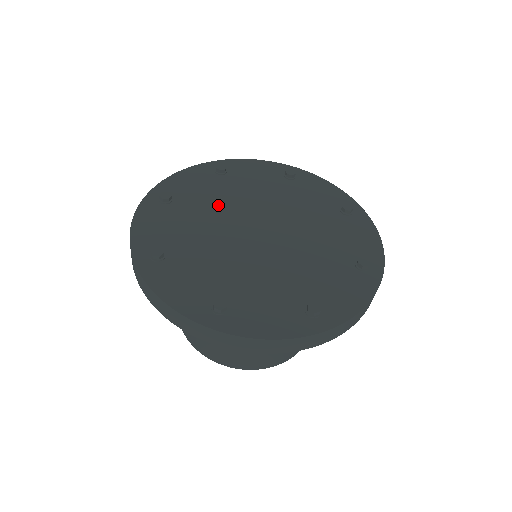
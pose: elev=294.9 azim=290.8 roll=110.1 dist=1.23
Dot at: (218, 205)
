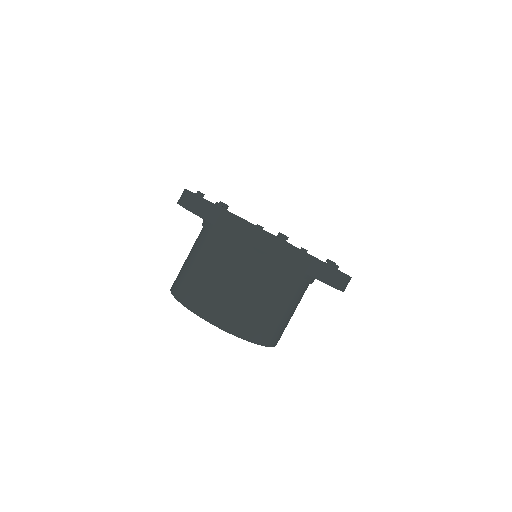
Dot at: occluded
